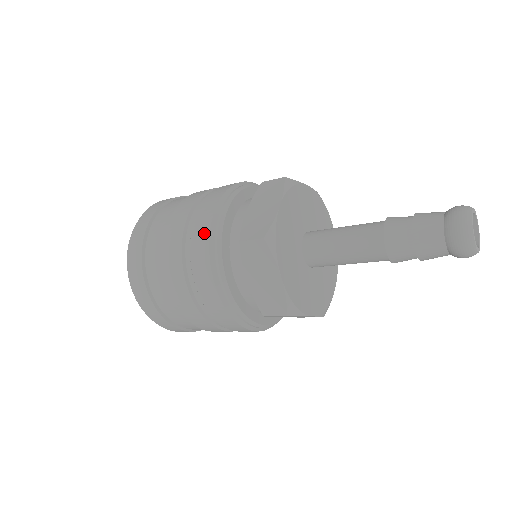
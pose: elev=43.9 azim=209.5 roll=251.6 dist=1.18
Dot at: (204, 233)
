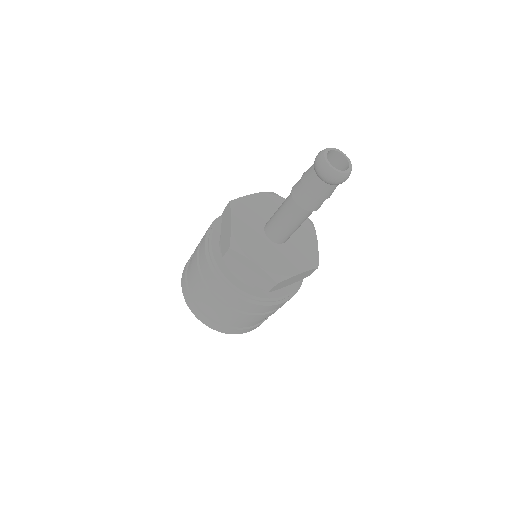
Dot at: (206, 265)
